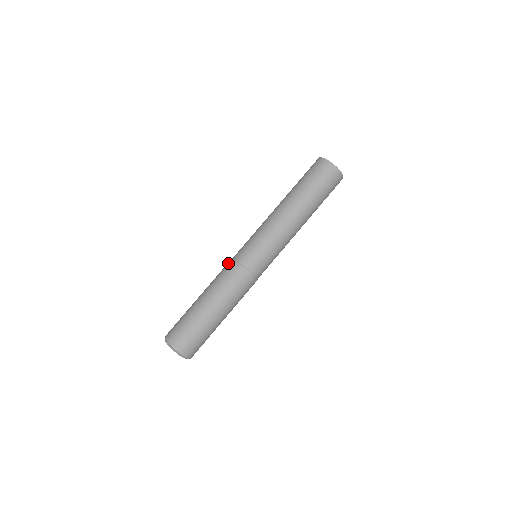
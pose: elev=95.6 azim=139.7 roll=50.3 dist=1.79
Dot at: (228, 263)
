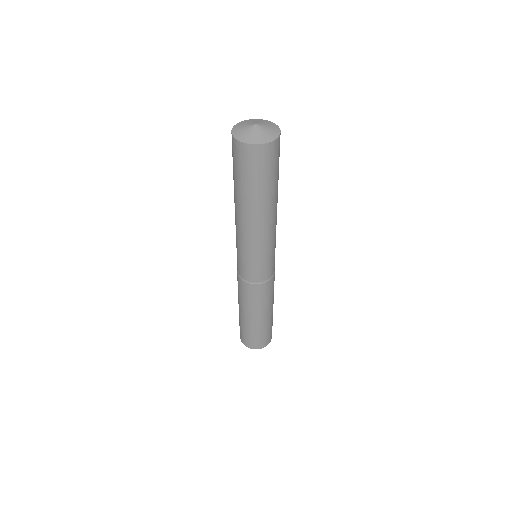
Dot at: occluded
